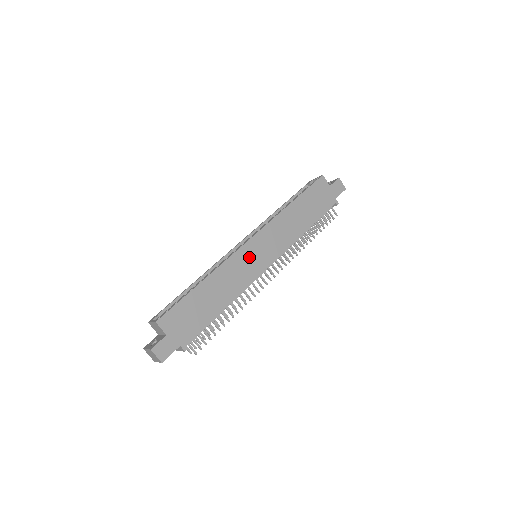
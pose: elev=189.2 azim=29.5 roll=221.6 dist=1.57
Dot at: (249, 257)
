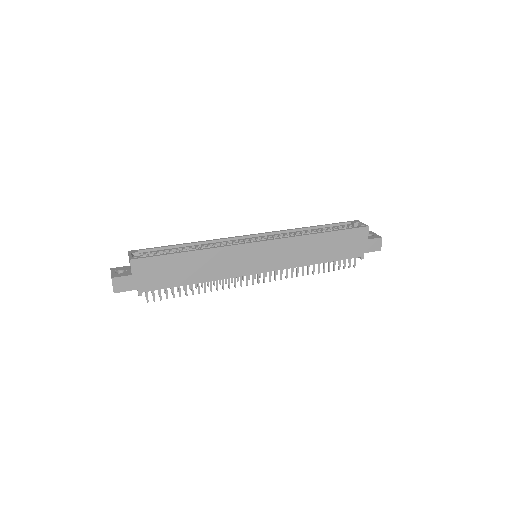
Dot at: (247, 256)
